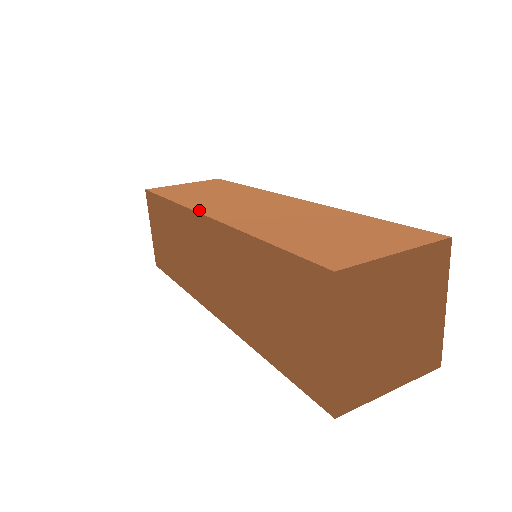
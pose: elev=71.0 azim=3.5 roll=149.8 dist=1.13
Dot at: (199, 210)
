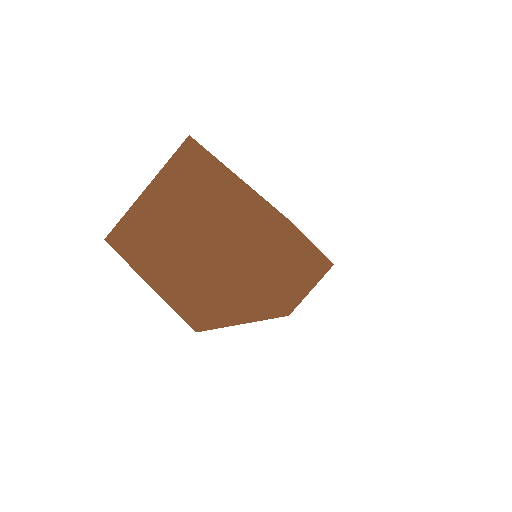
Dot at: occluded
